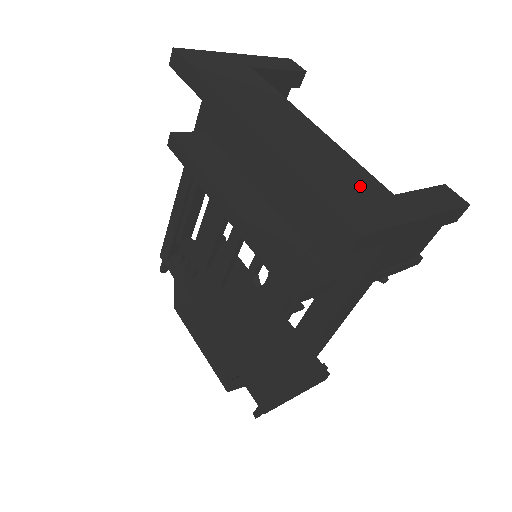
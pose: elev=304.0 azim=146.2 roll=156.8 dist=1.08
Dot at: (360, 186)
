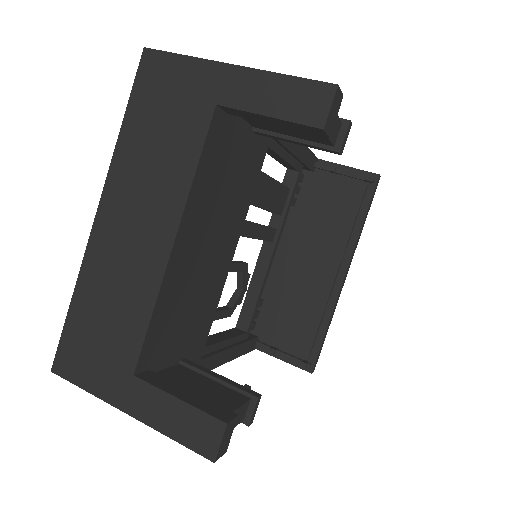
Dot at: (111, 342)
